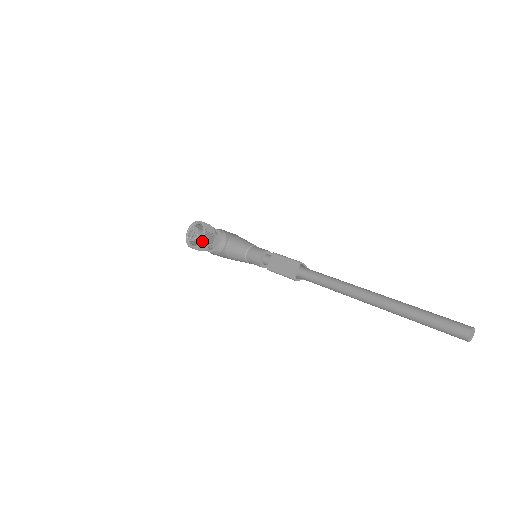
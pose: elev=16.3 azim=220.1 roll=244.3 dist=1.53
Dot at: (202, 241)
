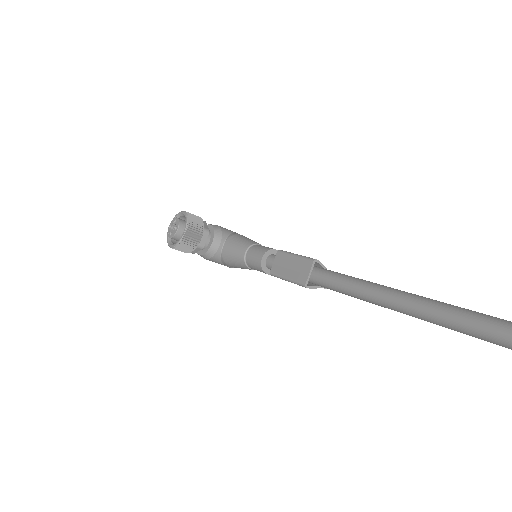
Dot at: (183, 237)
